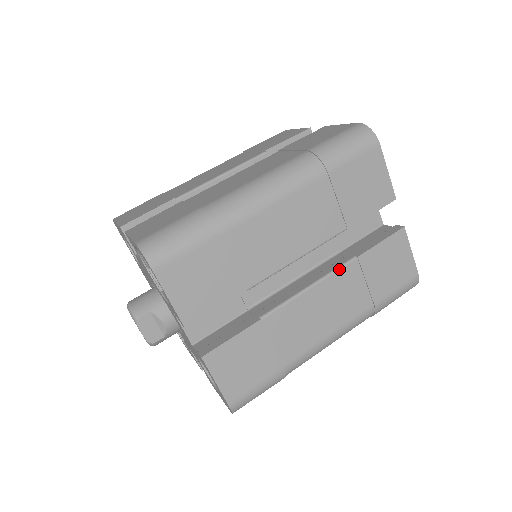
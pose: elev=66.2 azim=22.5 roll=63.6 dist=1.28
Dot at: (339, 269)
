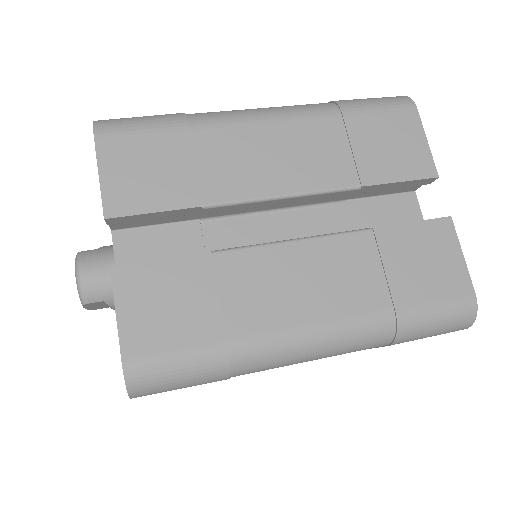
Dot at: occluded
